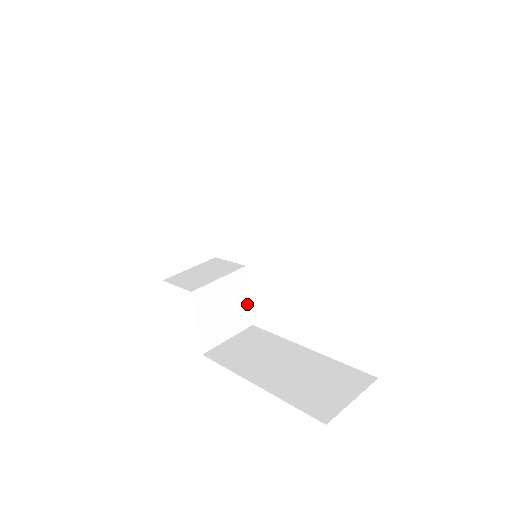
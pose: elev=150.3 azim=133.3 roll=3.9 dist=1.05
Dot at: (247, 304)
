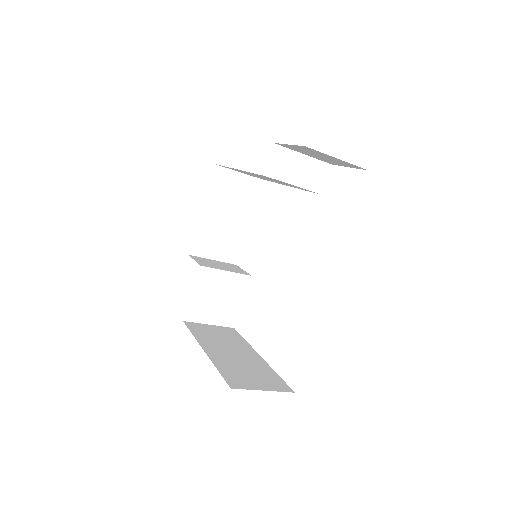
Dot at: (238, 307)
